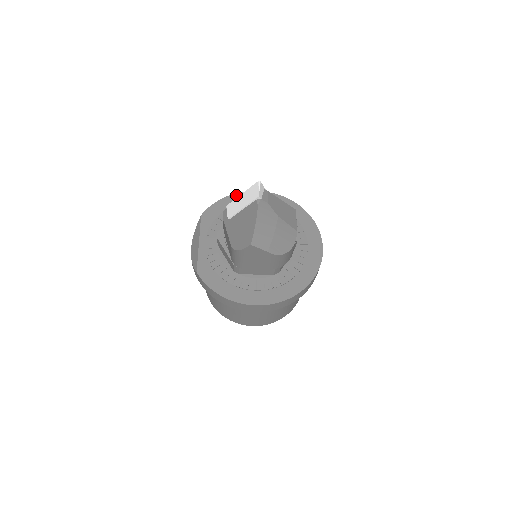
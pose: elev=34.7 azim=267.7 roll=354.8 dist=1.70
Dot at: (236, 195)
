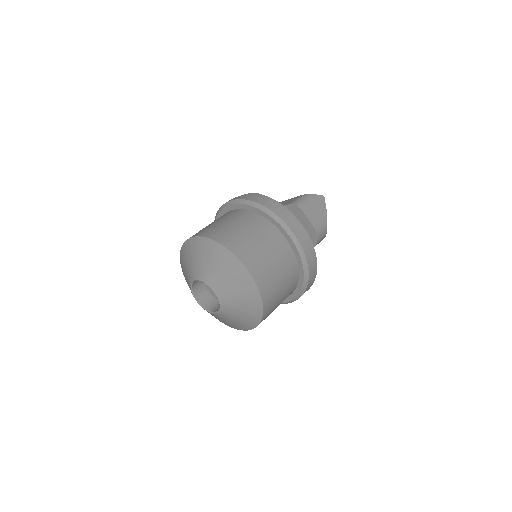
Dot at: occluded
